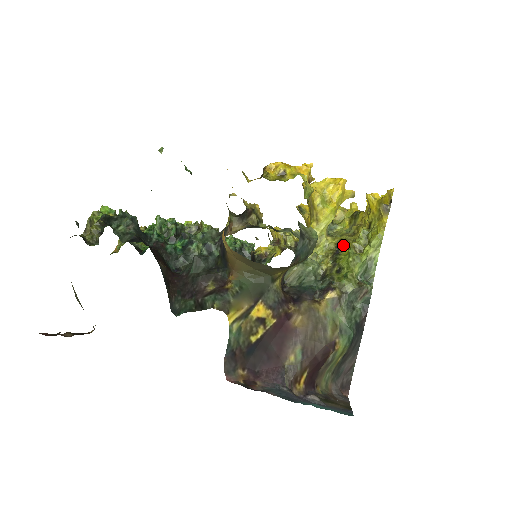
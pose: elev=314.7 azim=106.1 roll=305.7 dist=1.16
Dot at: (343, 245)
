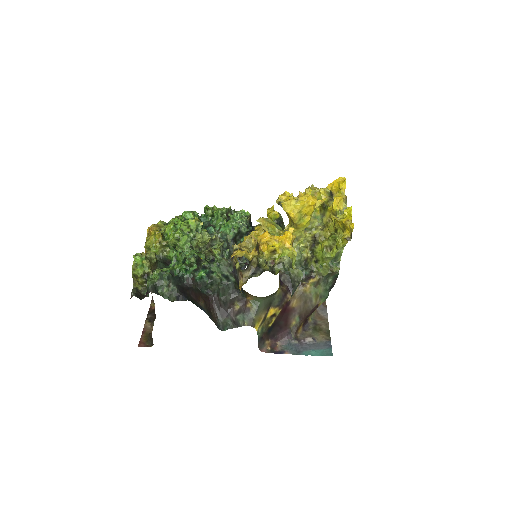
Dot at: (317, 241)
